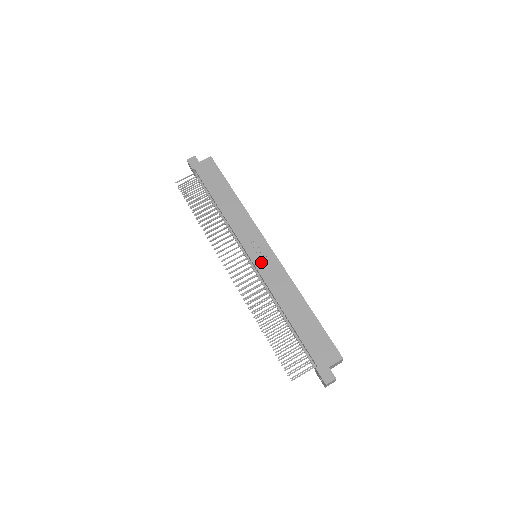
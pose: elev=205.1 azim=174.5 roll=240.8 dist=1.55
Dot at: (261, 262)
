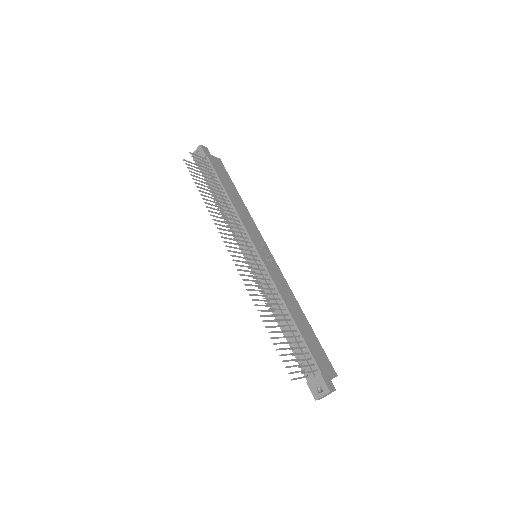
Dot at: (267, 261)
